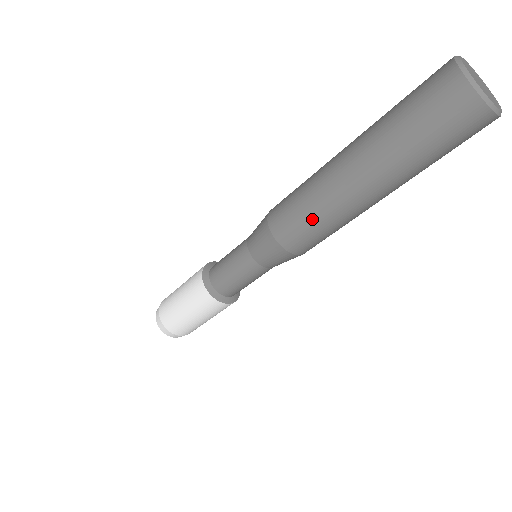
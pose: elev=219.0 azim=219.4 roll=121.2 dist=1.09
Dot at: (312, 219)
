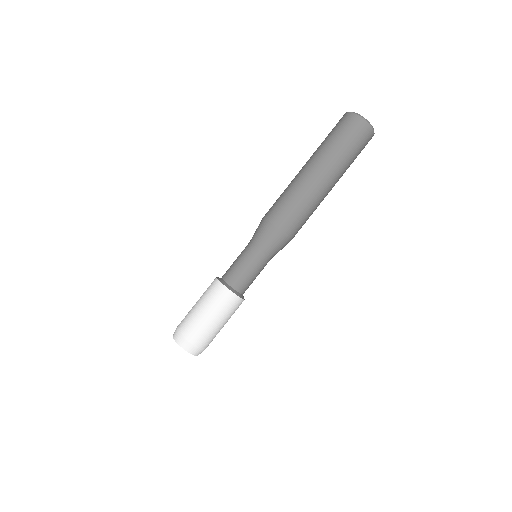
Dot at: (286, 197)
